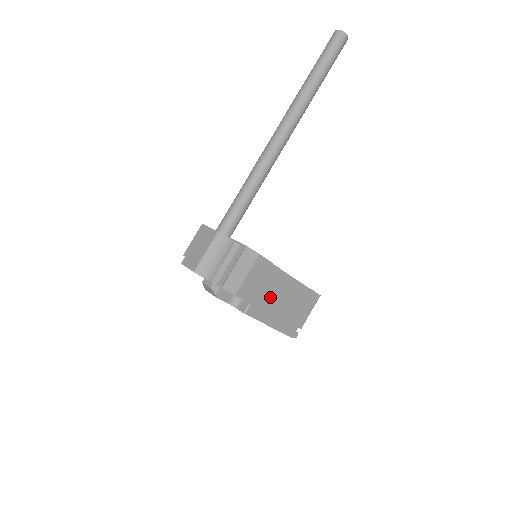
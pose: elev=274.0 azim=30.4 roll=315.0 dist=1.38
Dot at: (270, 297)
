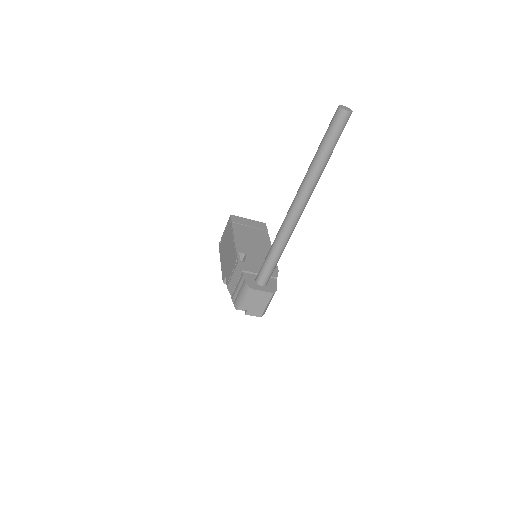
Dot at: occluded
